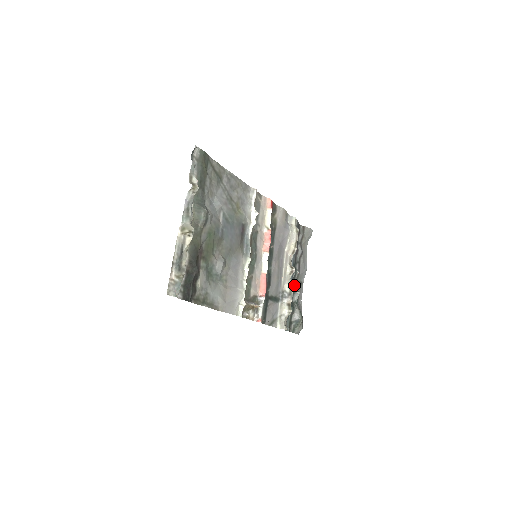
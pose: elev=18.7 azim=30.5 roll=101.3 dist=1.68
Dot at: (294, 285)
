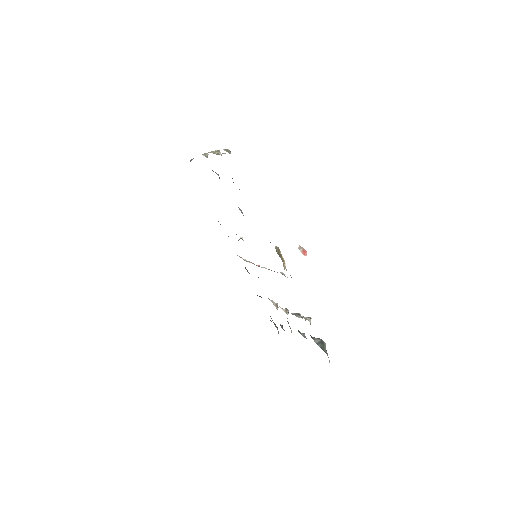
Dot at: occluded
